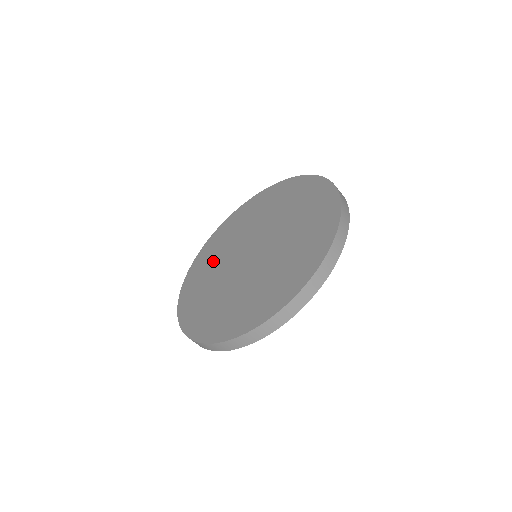
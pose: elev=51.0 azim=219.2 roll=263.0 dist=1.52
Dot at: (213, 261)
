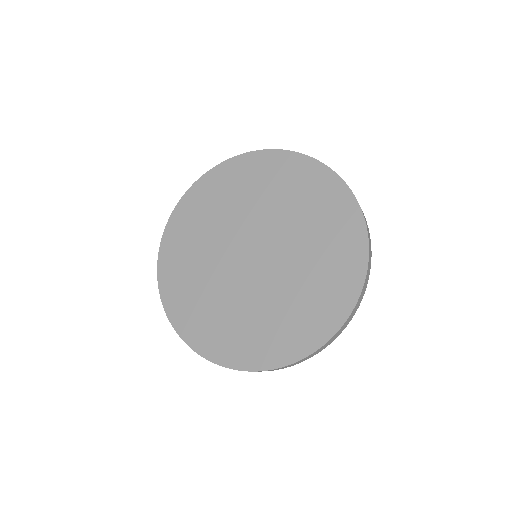
Dot at: (198, 239)
